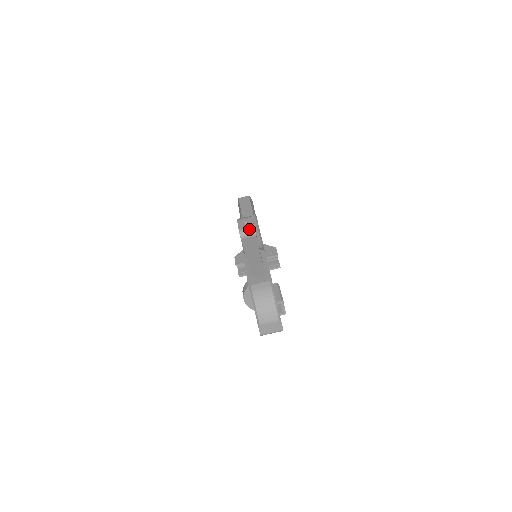
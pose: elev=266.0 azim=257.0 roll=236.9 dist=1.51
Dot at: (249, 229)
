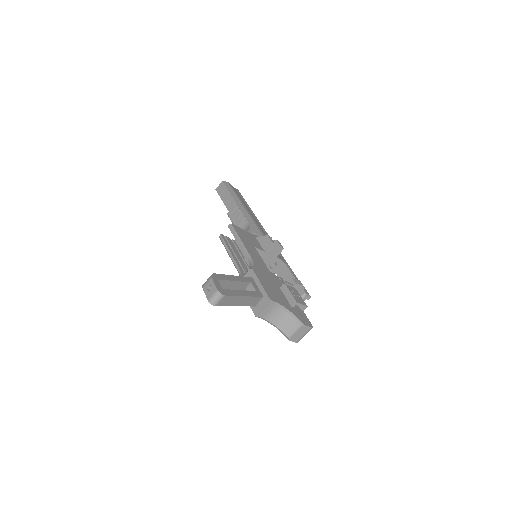
Dot at: (215, 295)
